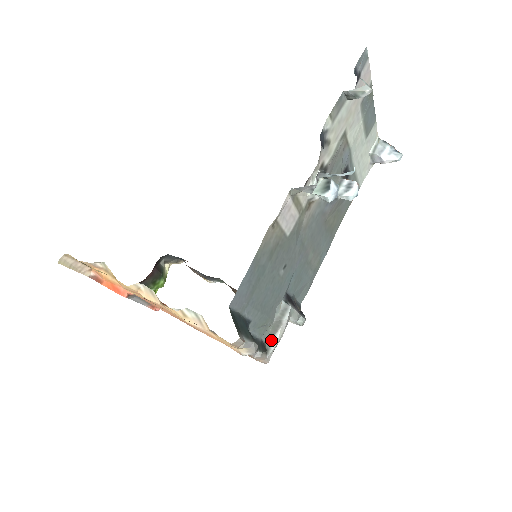
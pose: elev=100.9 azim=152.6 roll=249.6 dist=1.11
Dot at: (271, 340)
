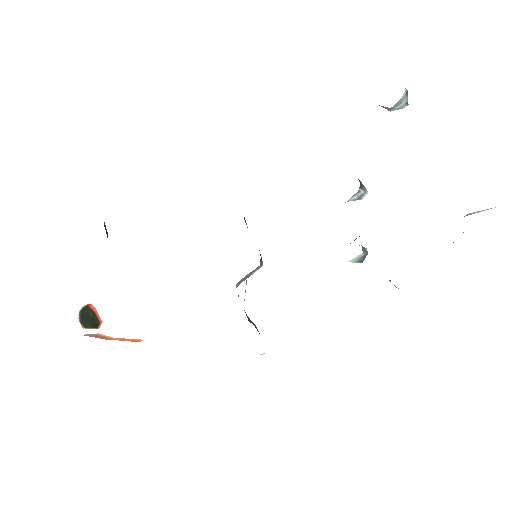
Dot at: occluded
